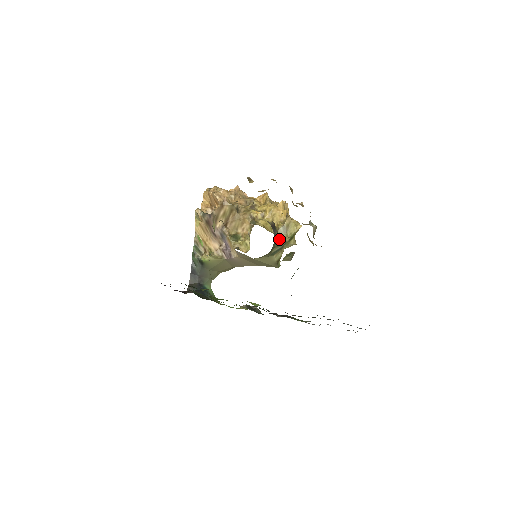
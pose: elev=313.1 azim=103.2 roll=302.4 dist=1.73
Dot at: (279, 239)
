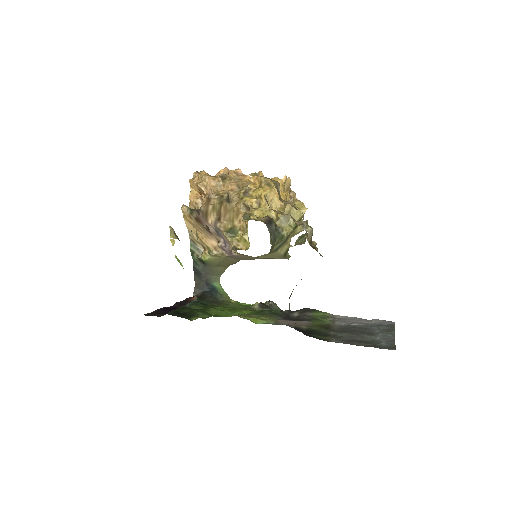
Dot at: (279, 234)
